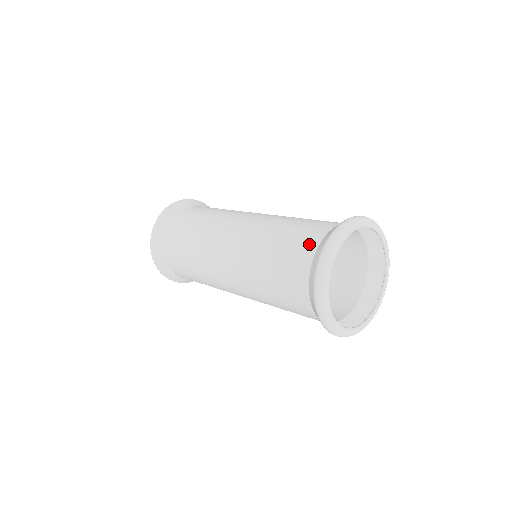
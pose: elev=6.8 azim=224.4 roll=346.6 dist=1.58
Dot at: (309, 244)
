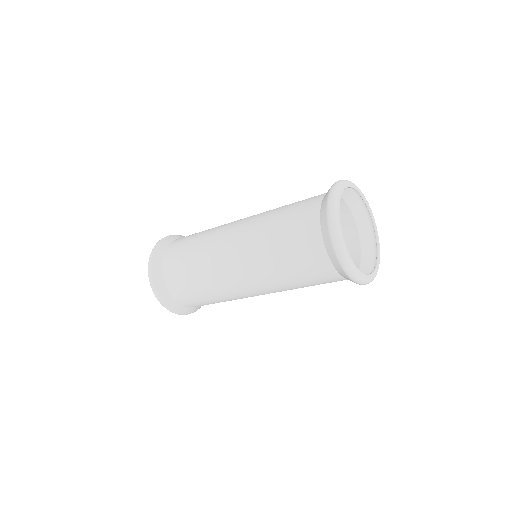
Dot at: (319, 195)
